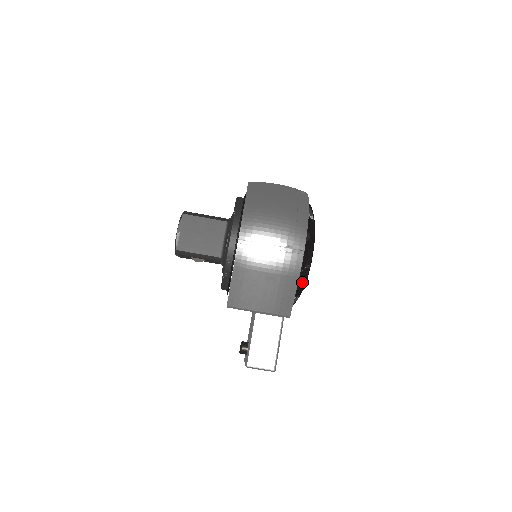
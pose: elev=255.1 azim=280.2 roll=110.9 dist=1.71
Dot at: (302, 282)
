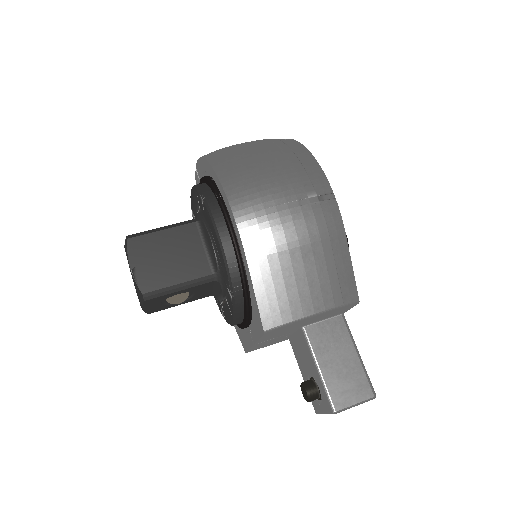
Dot at: occluded
